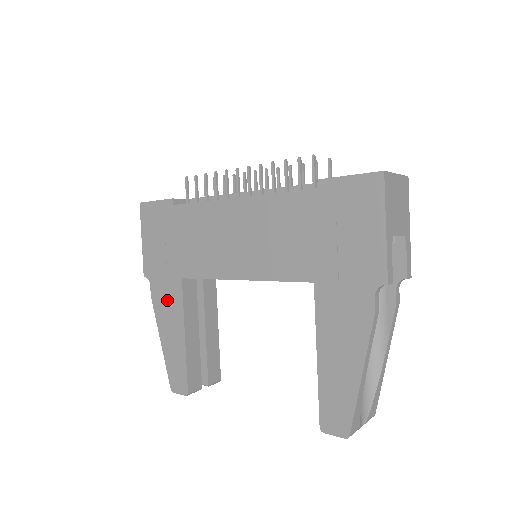
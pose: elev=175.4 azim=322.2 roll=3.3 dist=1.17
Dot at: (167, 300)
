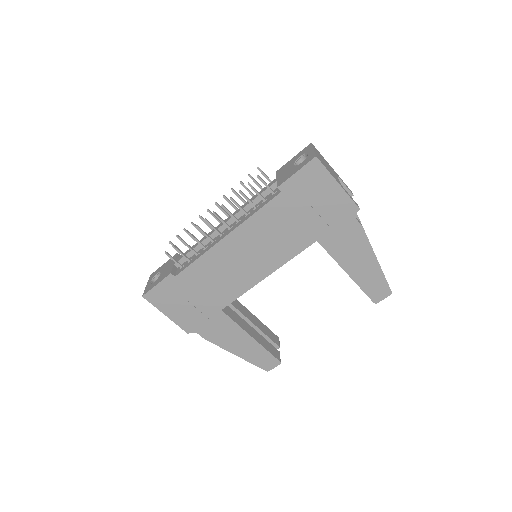
Dot at: (220, 331)
